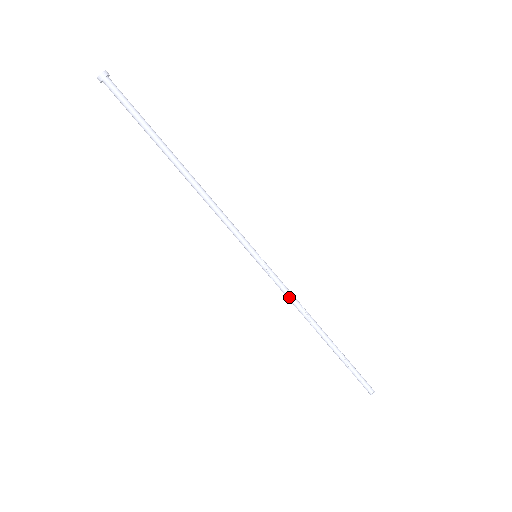
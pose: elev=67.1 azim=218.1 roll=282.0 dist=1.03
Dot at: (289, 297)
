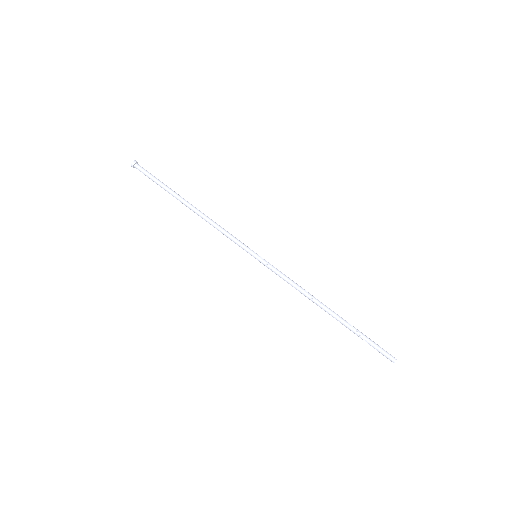
Dot at: (290, 283)
